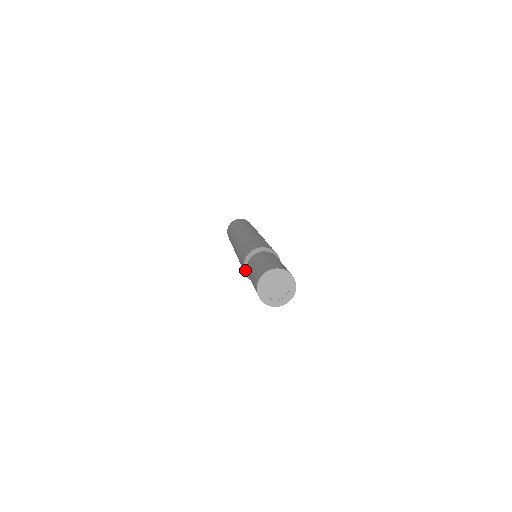
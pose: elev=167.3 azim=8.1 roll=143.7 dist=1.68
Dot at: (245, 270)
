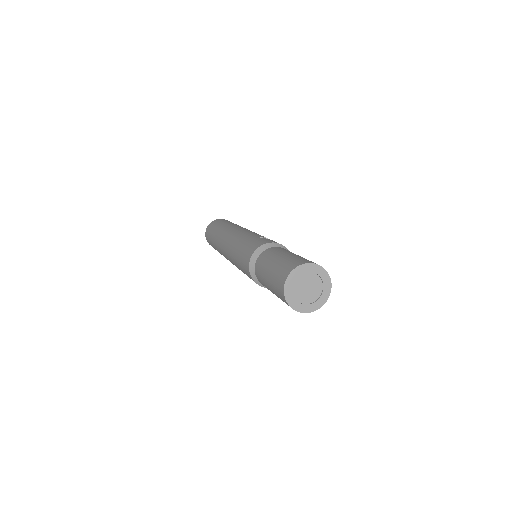
Dot at: (255, 281)
